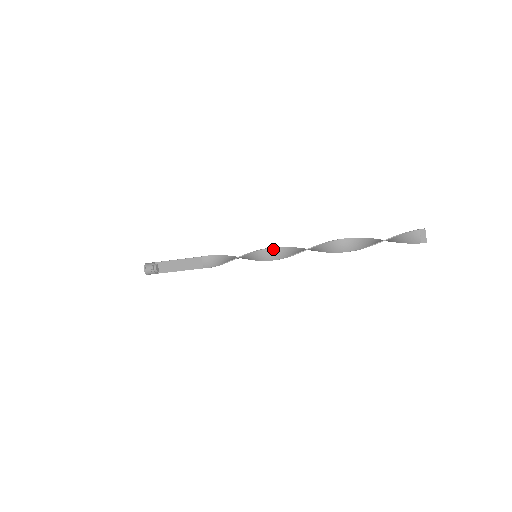
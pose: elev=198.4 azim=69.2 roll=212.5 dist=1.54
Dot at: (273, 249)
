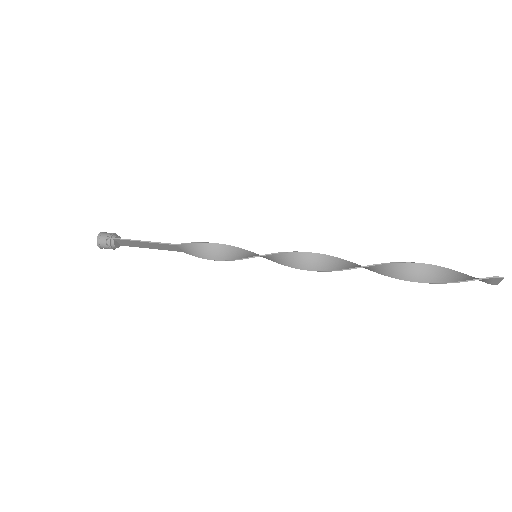
Dot at: (280, 255)
